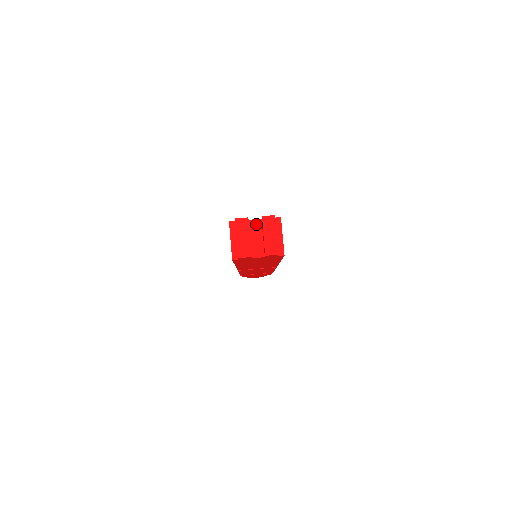
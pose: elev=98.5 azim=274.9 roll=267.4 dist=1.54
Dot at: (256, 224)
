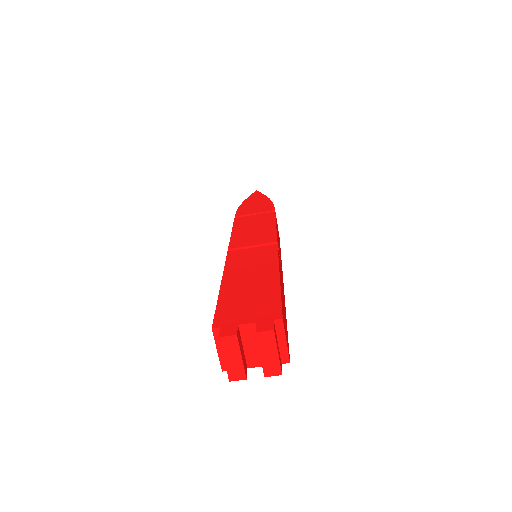
Dot at: (249, 329)
